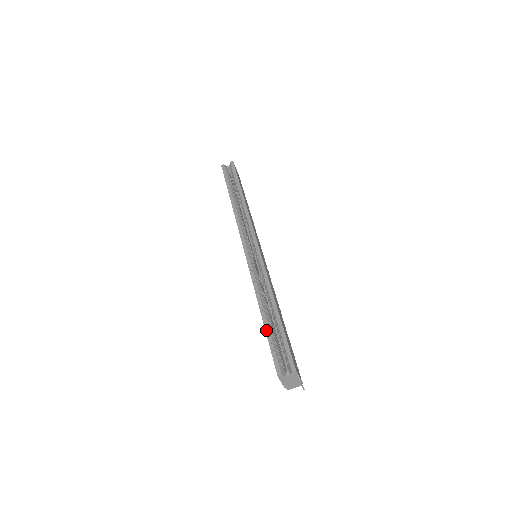
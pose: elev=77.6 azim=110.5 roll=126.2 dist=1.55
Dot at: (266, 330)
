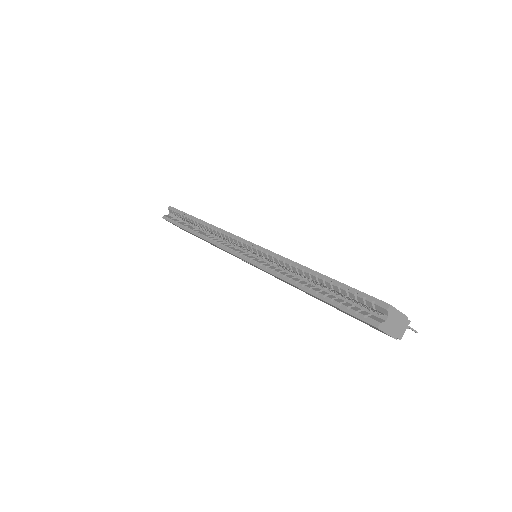
Dot at: (323, 299)
